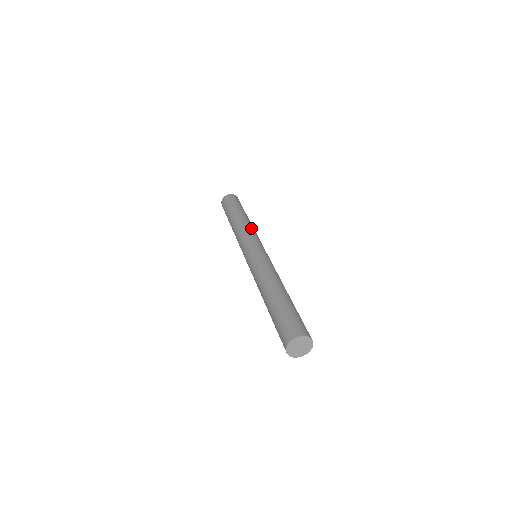
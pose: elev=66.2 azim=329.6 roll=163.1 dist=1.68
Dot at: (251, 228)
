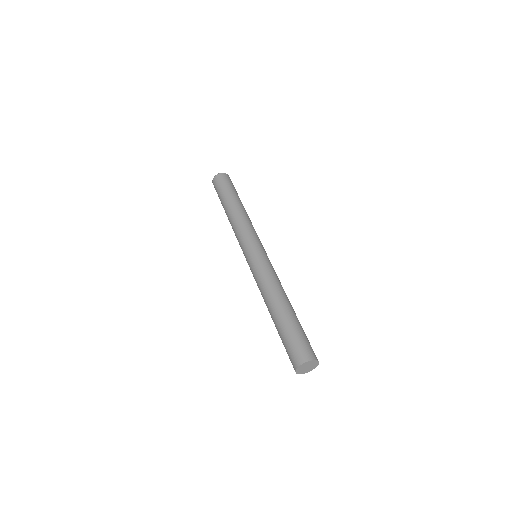
Dot at: (245, 222)
